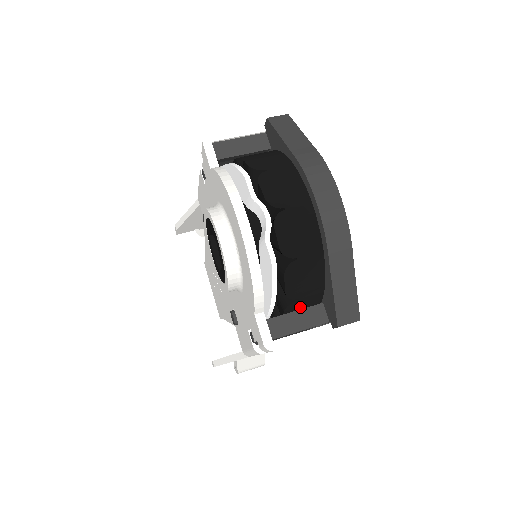
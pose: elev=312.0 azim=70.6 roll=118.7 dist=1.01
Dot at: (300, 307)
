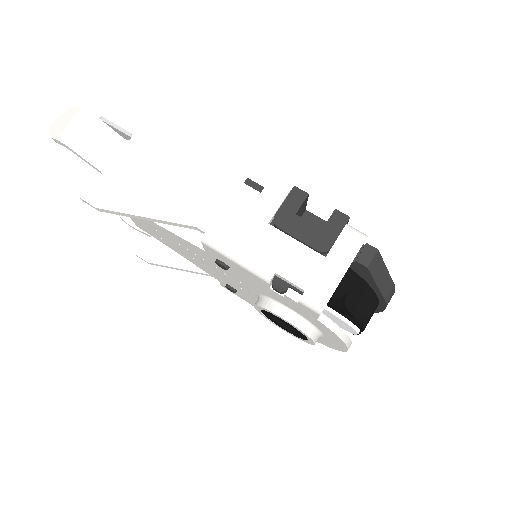
Dot at: occluded
